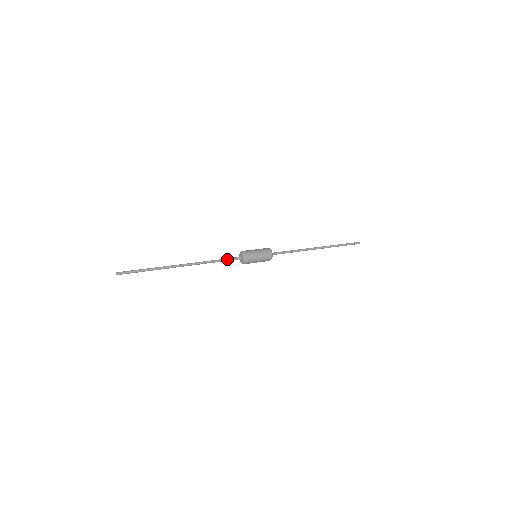
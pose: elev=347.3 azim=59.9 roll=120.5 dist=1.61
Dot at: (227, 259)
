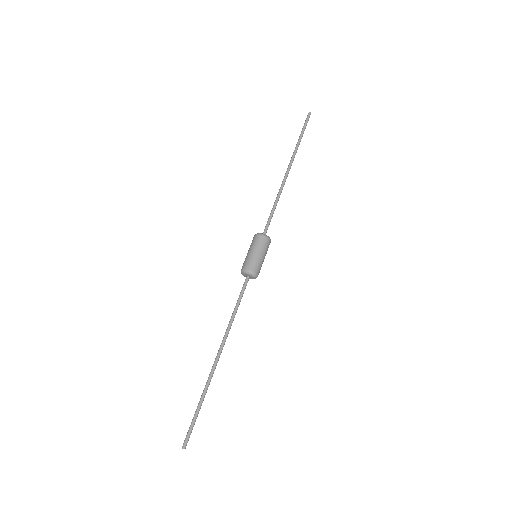
Dot at: (240, 296)
